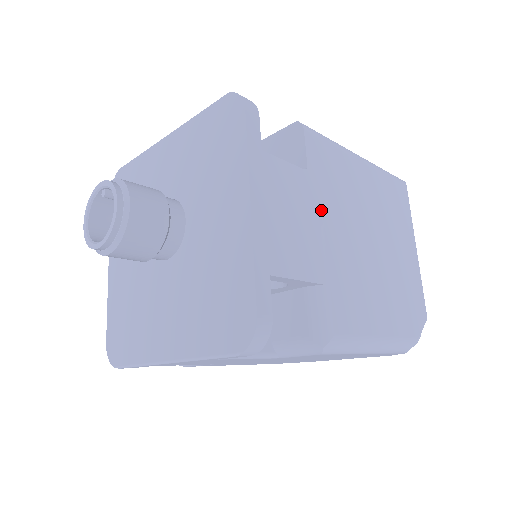
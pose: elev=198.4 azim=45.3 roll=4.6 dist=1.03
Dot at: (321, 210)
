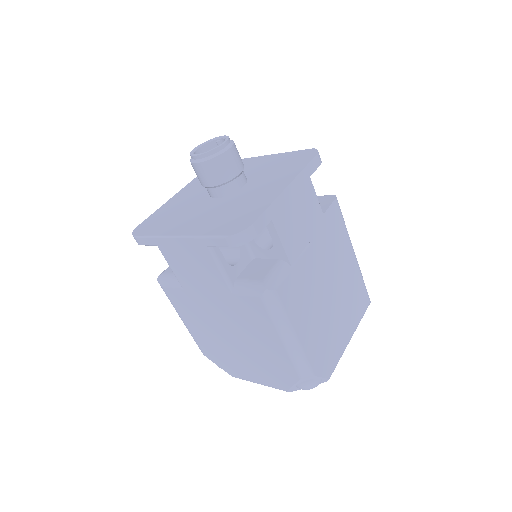
Dot at: (316, 237)
